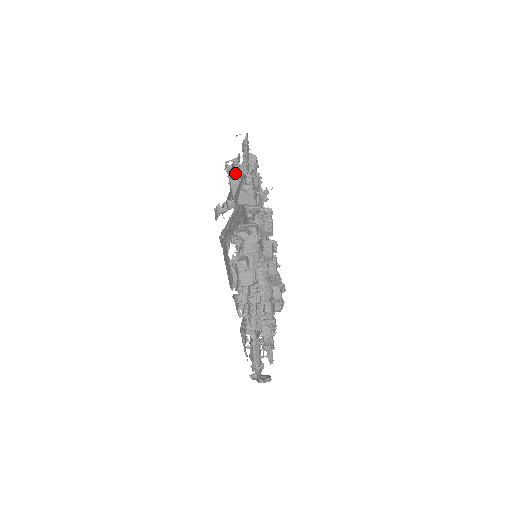
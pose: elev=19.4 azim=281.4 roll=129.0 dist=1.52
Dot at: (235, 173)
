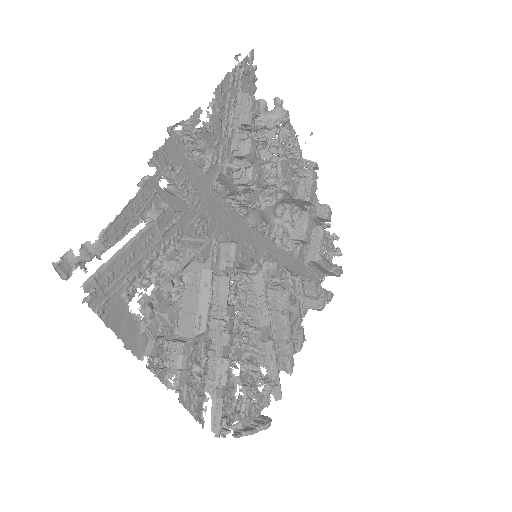
Dot at: (179, 149)
